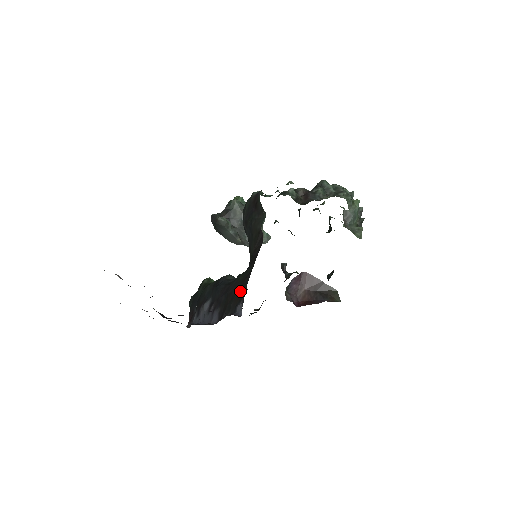
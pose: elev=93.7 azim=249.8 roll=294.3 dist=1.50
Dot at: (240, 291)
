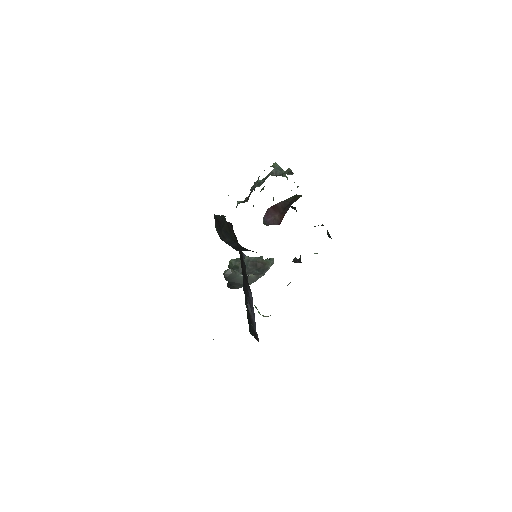
Dot at: occluded
